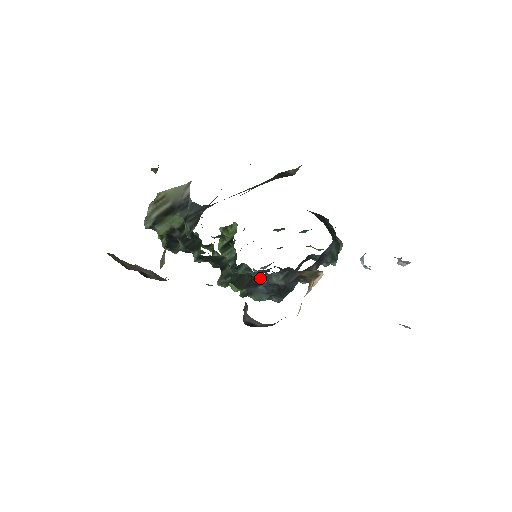
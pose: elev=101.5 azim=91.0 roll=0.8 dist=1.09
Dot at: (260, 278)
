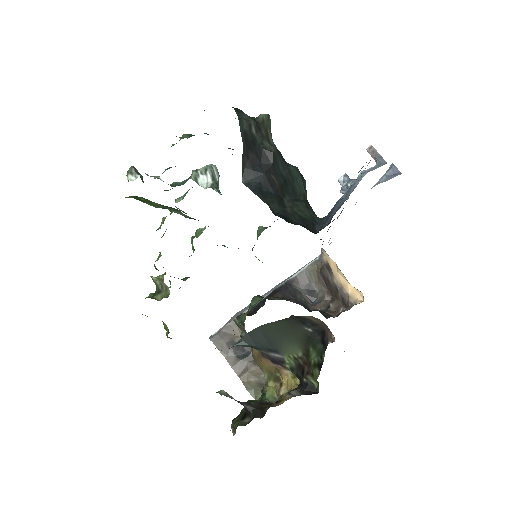
Dot at: occluded
